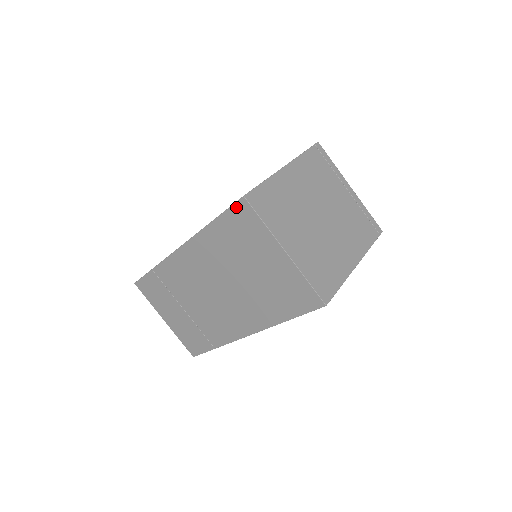
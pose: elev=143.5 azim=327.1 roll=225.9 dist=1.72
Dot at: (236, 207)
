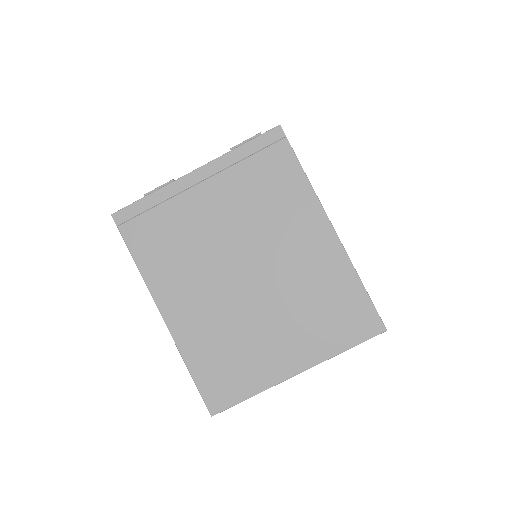
Dot at: occluded
